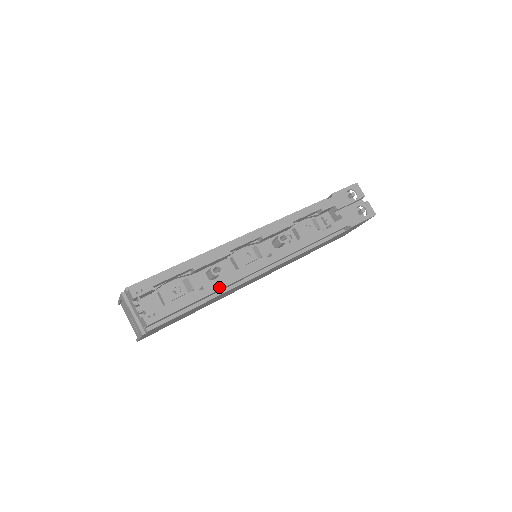
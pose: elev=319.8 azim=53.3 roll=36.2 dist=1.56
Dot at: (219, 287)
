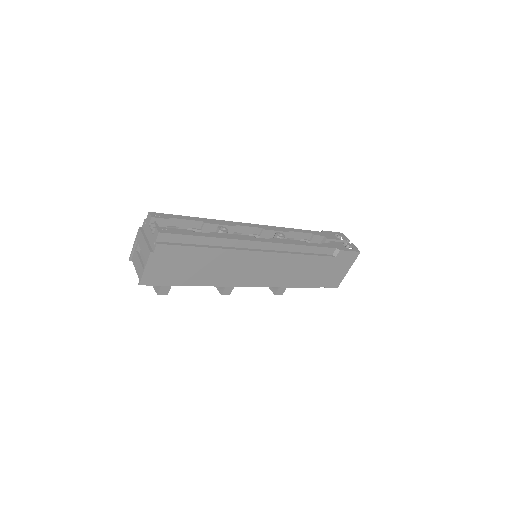
Dot at: (224, 237)
